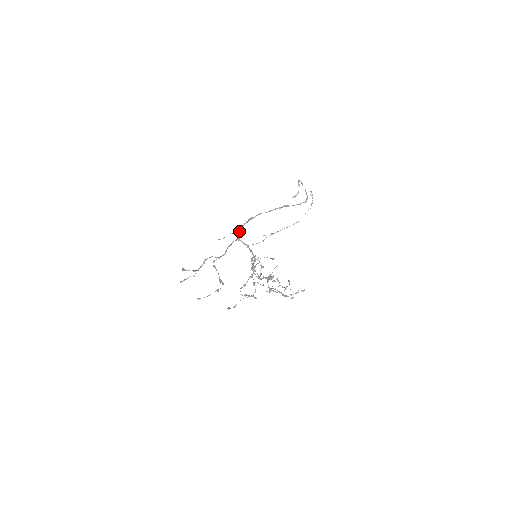
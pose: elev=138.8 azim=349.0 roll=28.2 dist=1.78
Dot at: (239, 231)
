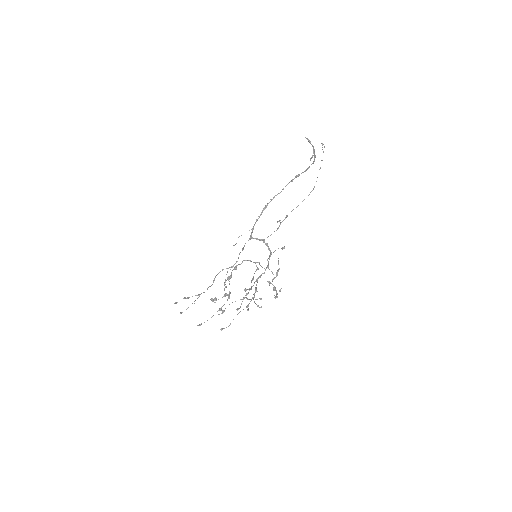
Dot at: (252, 228)
